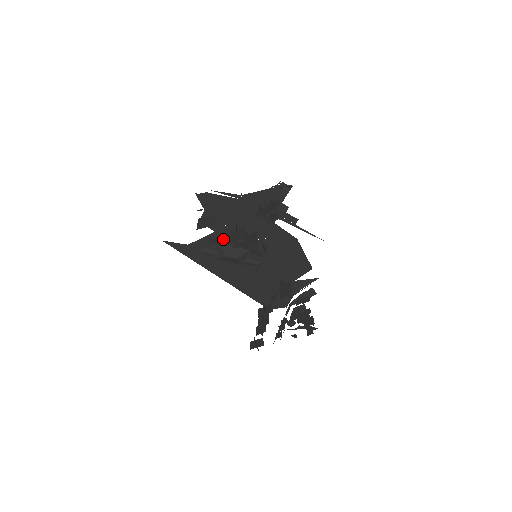
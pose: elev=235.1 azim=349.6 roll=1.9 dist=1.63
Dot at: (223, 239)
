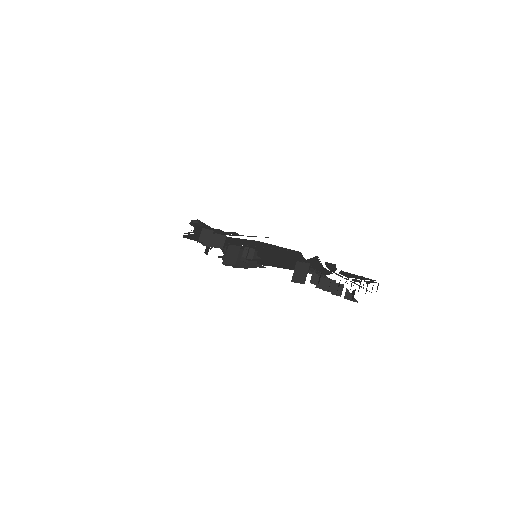
Dot at: occluded
